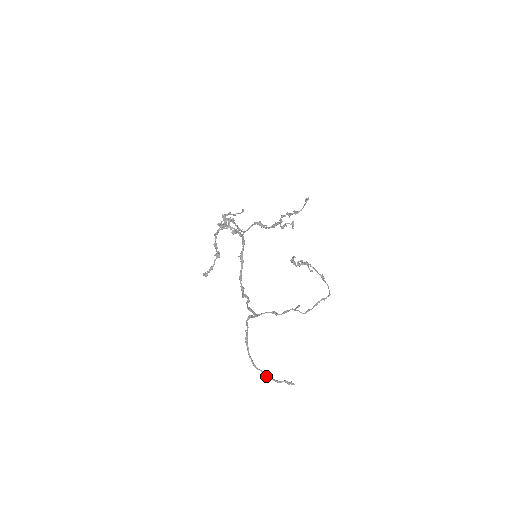
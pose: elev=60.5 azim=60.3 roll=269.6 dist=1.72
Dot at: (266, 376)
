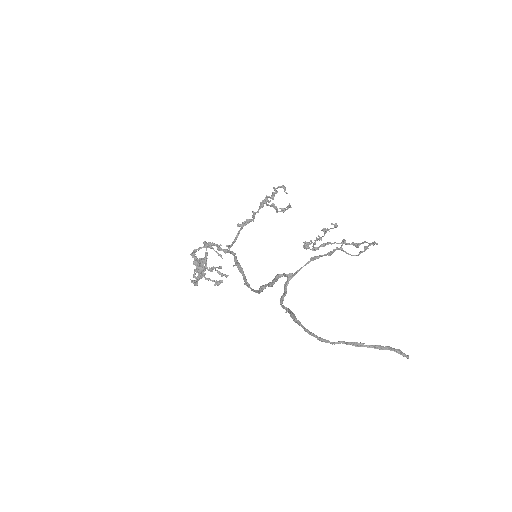
Dot at: occluded
